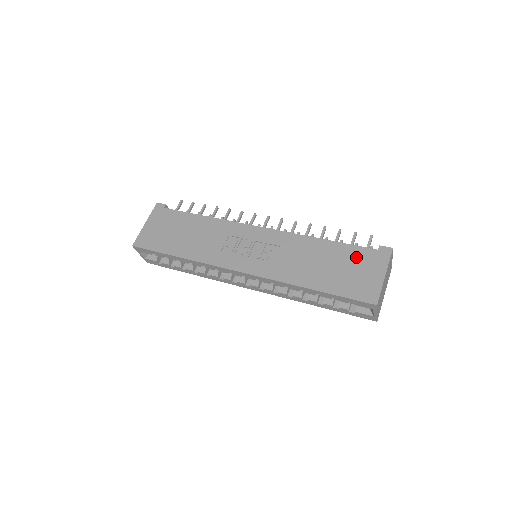
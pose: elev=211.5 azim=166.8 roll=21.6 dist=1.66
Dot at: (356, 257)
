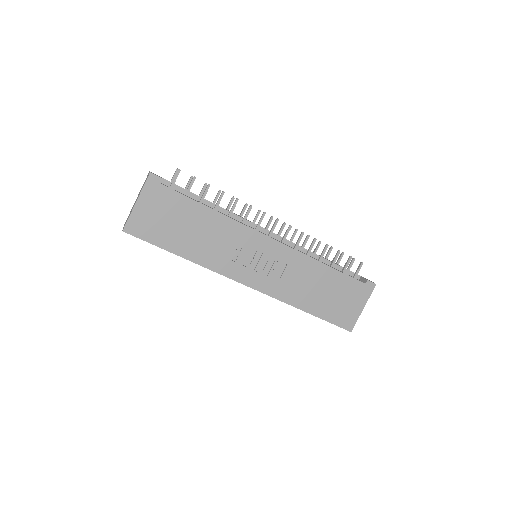
Dot at: (348, 288)
